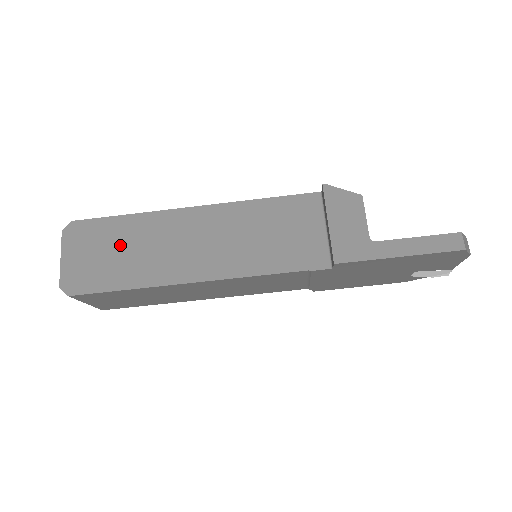
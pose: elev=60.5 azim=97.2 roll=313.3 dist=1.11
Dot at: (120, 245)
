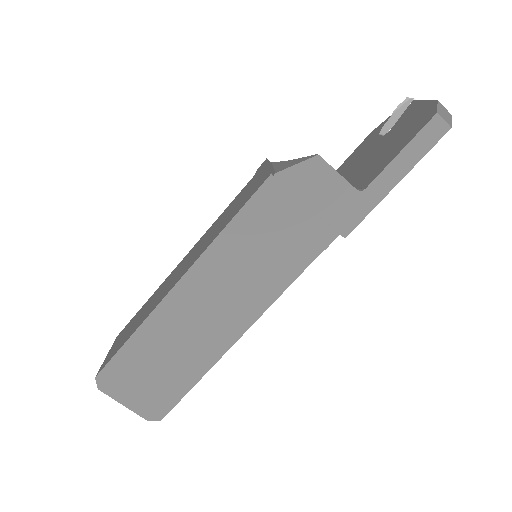
Dot at: (155, 360)
